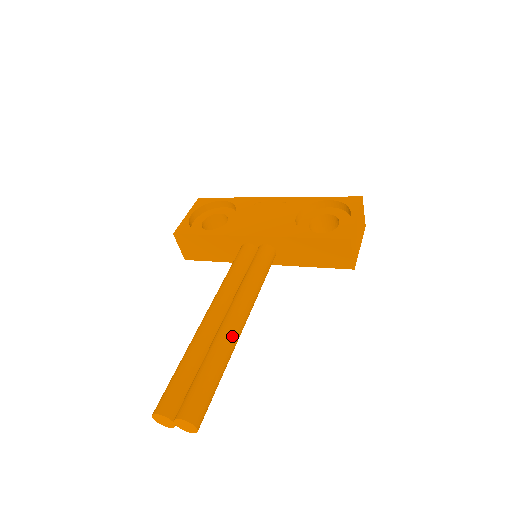
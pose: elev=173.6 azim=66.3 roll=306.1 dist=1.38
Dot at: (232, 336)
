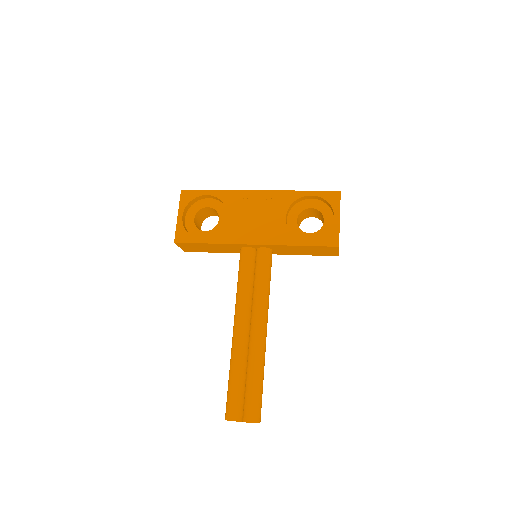
Dot at: (263, 347)
